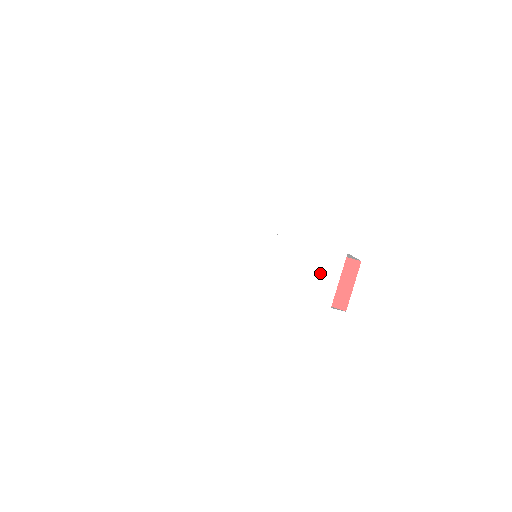
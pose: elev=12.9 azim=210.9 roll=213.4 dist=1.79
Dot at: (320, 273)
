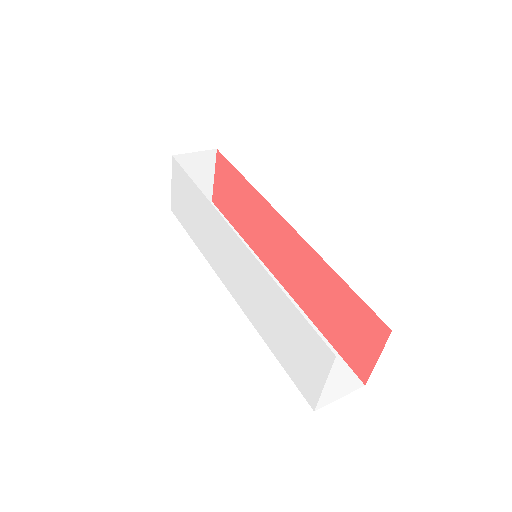
Dot at: (303, 356)
